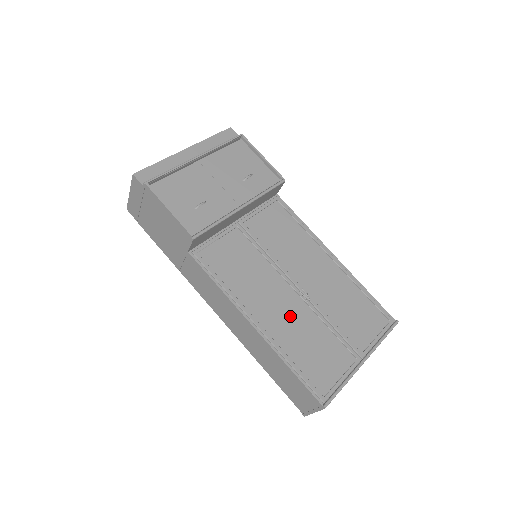
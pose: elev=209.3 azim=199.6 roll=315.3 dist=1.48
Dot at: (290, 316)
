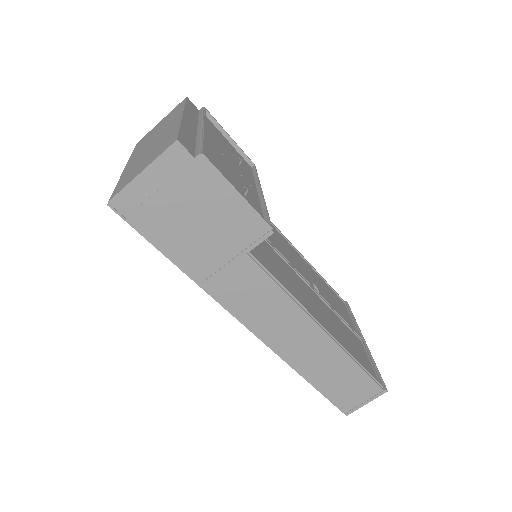
Dot at: (324, 312)
